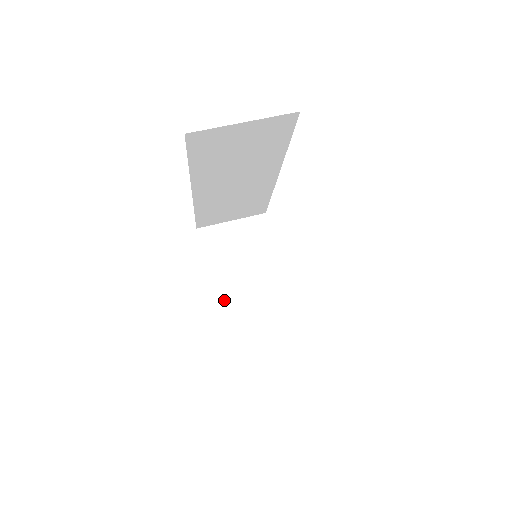
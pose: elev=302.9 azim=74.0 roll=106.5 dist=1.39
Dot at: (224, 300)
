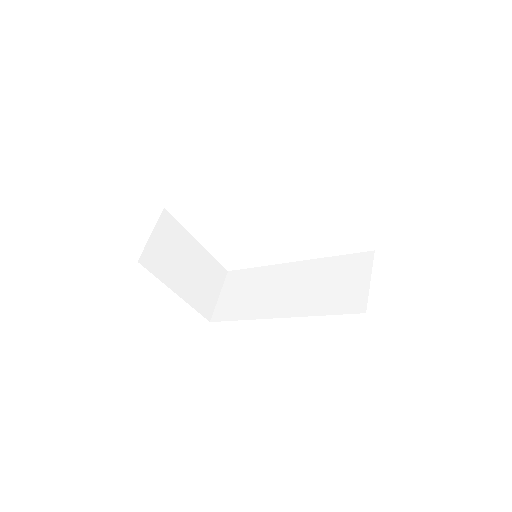
Dot at: (188, 295)
